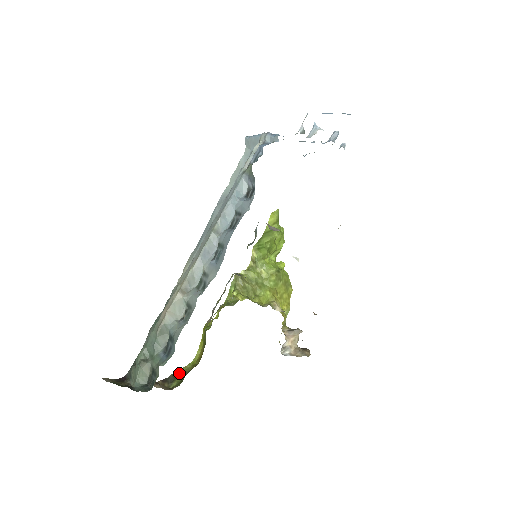
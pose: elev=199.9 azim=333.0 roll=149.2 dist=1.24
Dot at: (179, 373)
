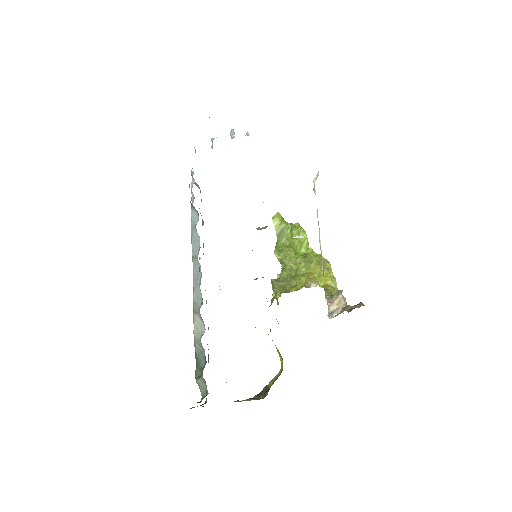
Dot at: (271, 384)
